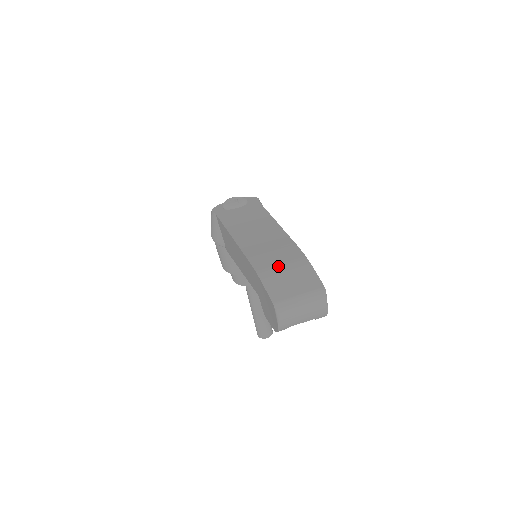
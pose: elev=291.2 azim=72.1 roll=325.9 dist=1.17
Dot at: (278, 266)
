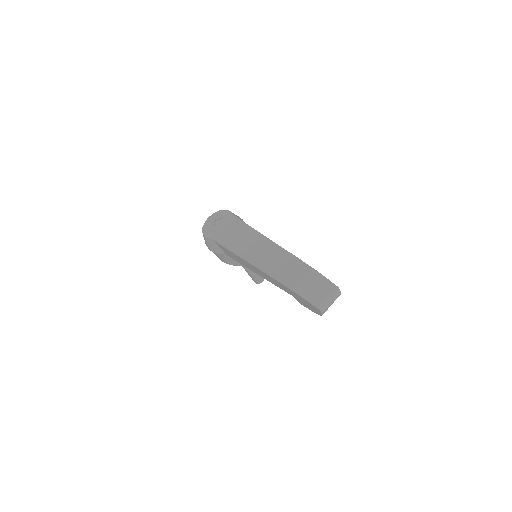
Dot at: (303, 282)
